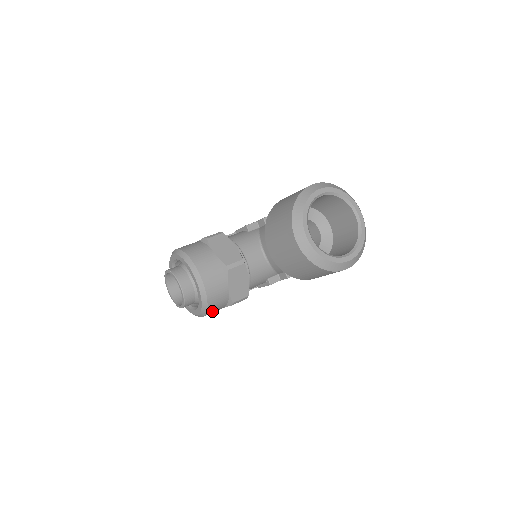
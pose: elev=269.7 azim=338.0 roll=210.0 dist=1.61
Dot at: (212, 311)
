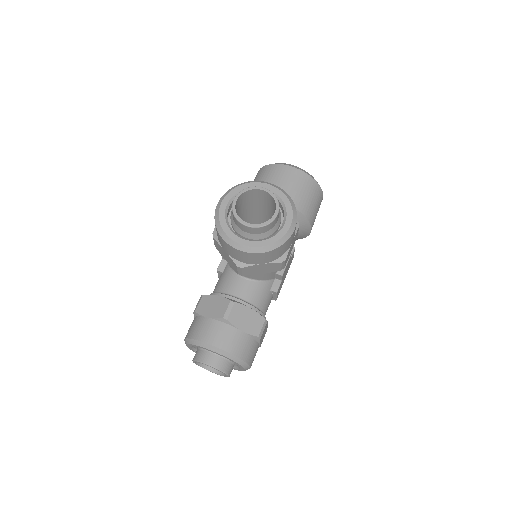
Dot at: occluded
